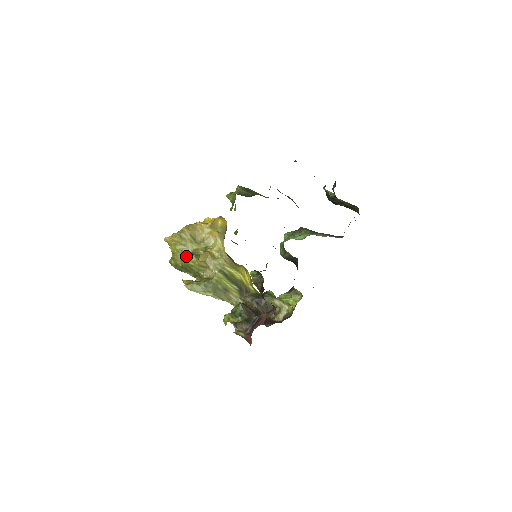
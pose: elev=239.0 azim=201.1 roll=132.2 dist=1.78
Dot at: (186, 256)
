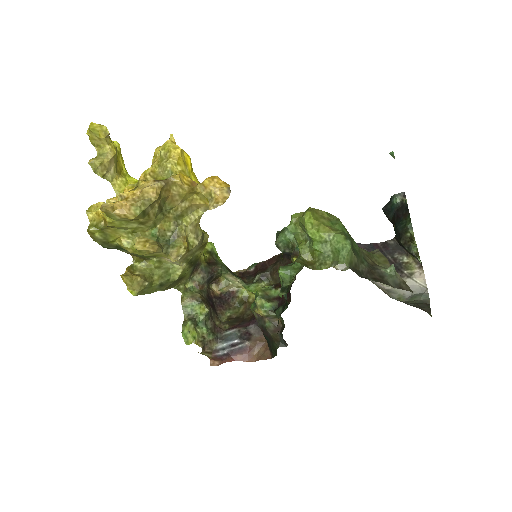
Dot at: (148, 251)
